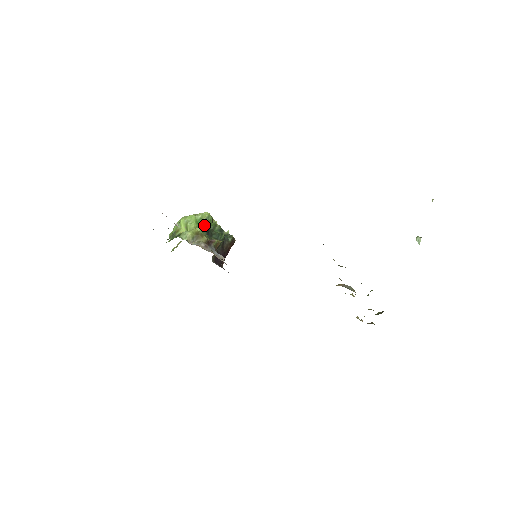
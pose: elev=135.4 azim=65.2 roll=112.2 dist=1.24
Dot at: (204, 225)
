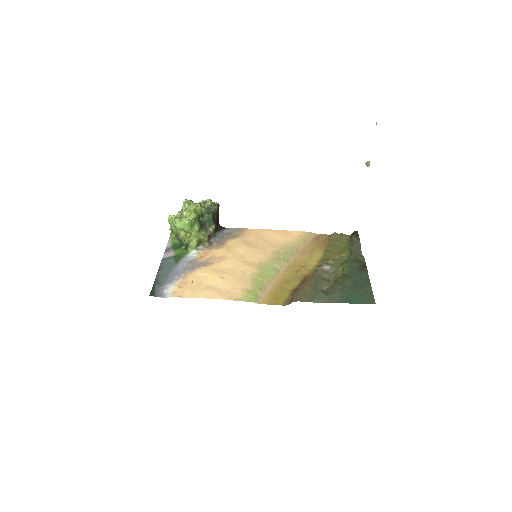
Dot at: (198, 226)
